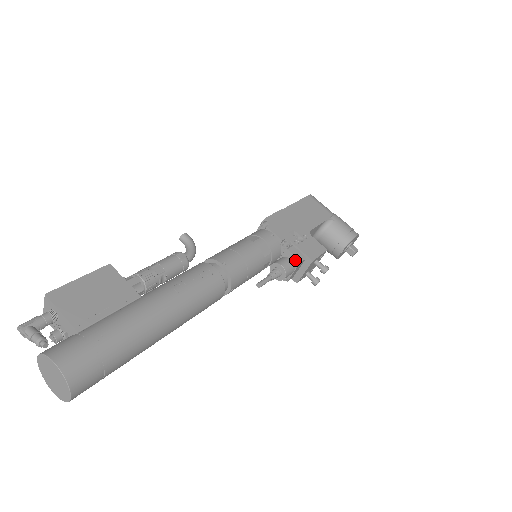
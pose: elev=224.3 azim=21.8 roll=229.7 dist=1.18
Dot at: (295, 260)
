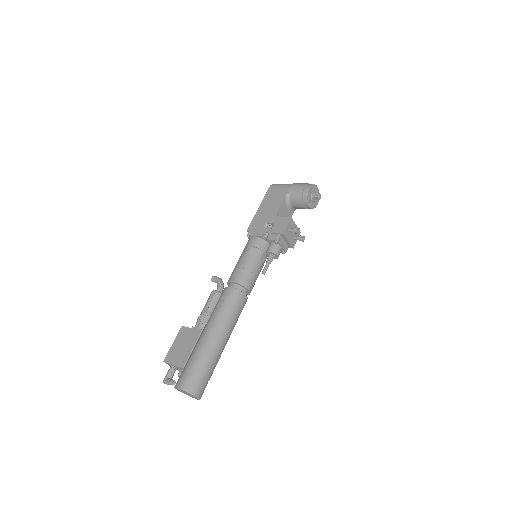
Dot at: (274, 242)
